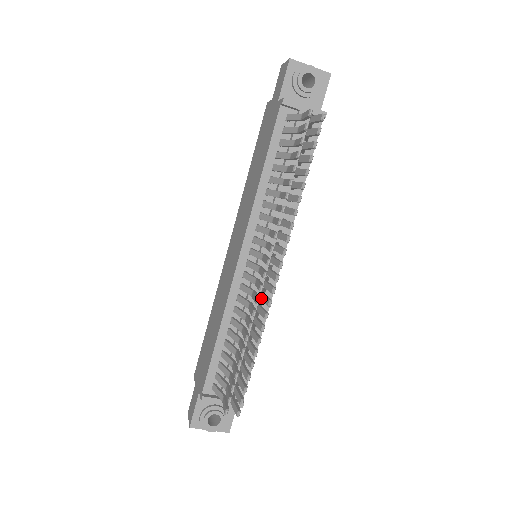
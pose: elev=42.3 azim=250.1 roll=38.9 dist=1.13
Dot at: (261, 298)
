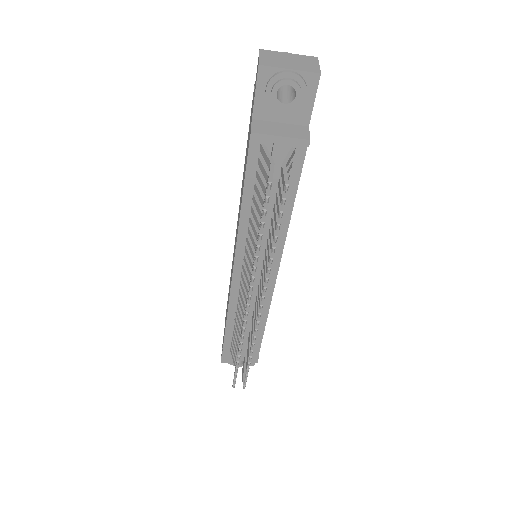
Dot at: (253, 314)
